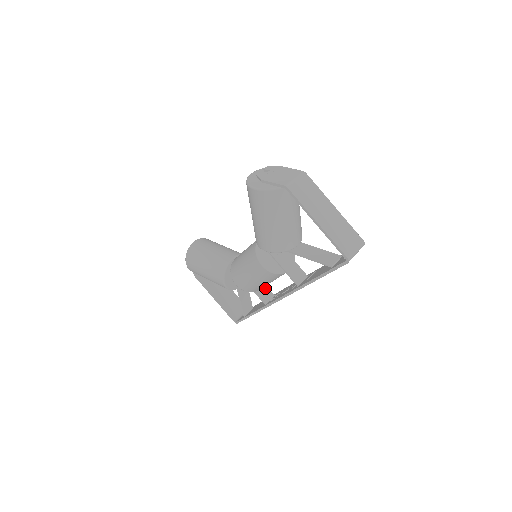
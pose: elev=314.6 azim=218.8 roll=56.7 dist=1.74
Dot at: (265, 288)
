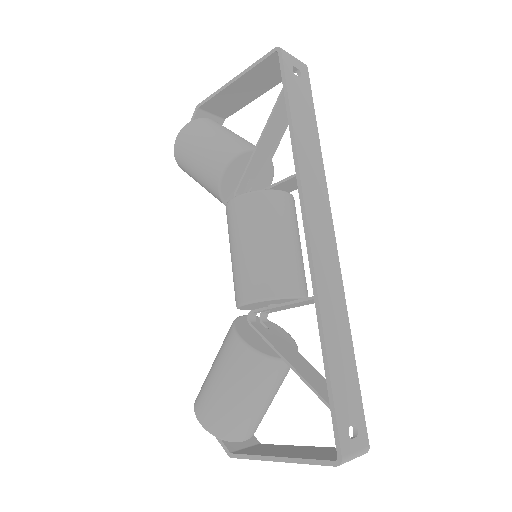
Dot at: occluded
